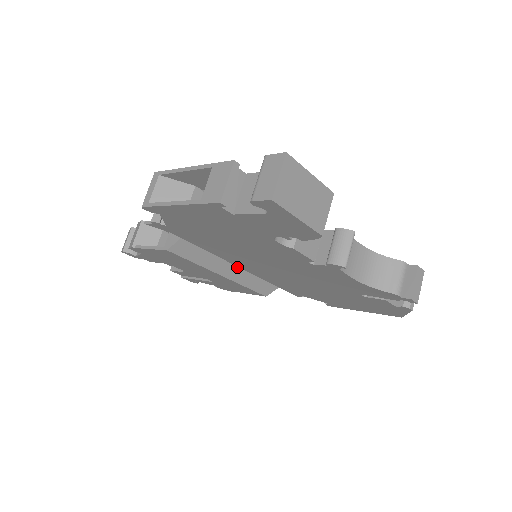
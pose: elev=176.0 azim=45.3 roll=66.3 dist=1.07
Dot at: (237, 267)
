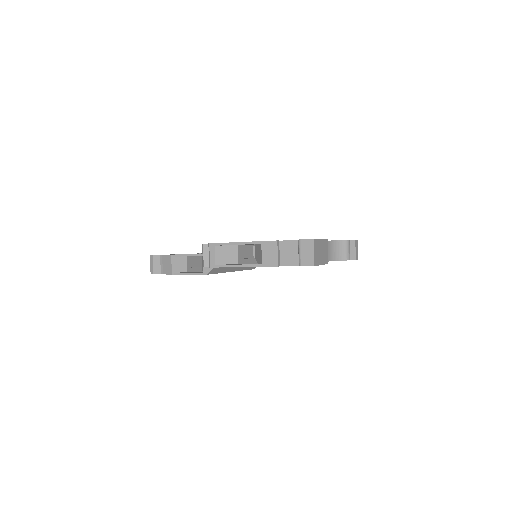
Dot at: occluded
